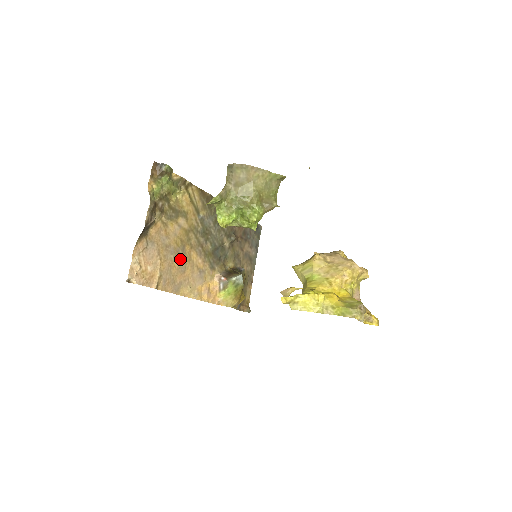
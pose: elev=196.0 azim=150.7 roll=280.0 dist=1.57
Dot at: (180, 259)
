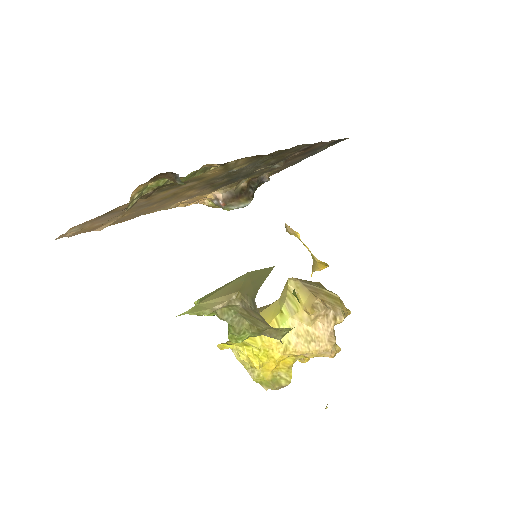
Dot at: (162, 202)
